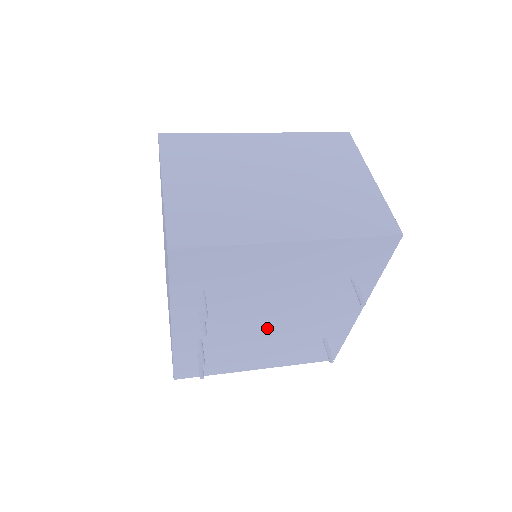
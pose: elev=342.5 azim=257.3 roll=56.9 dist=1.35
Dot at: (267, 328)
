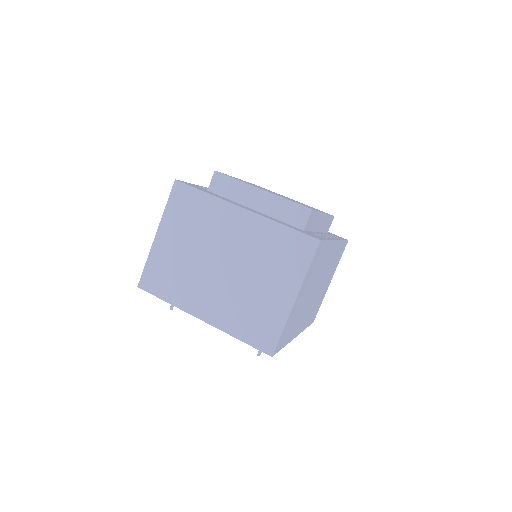
Dot at: occluded
